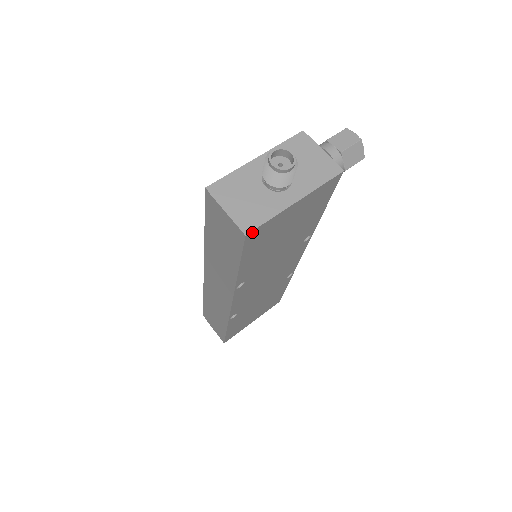
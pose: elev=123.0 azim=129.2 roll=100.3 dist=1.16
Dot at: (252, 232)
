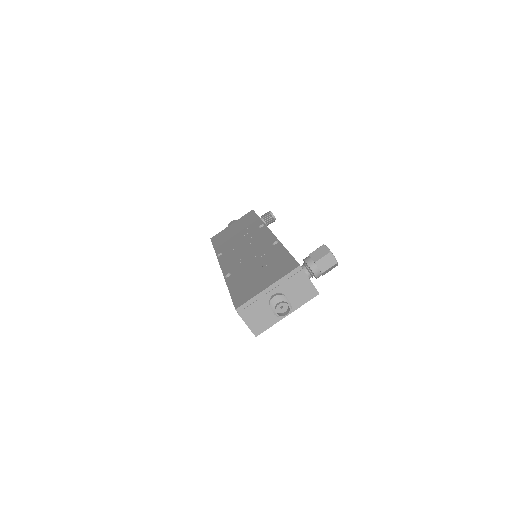
Dot at: (260, 333)
